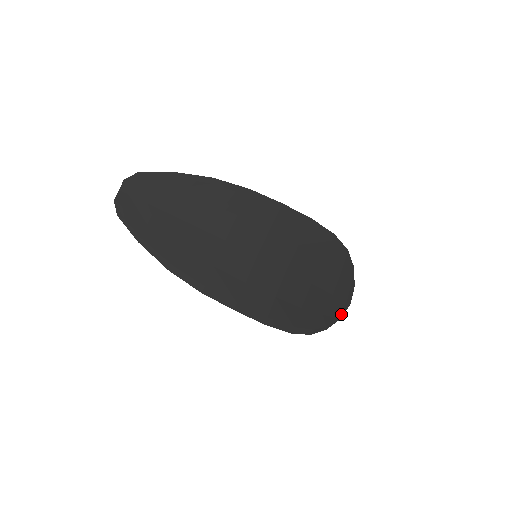
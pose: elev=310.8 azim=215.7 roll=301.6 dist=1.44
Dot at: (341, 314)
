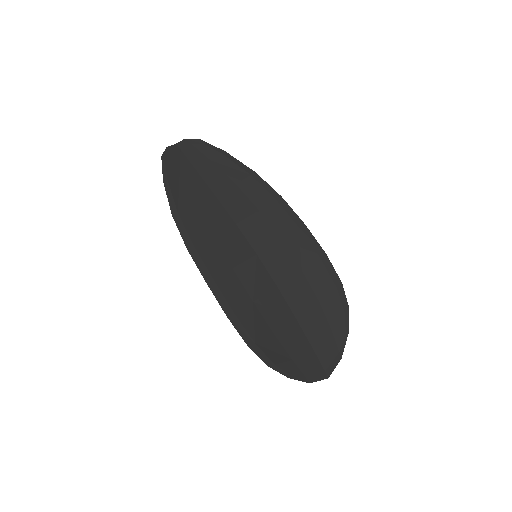
Dot at: (313, 379)
